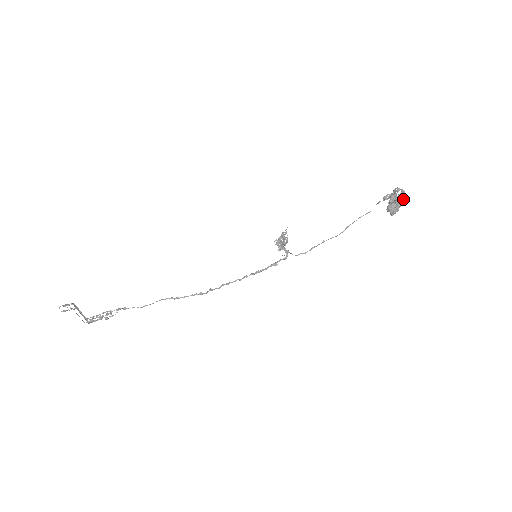
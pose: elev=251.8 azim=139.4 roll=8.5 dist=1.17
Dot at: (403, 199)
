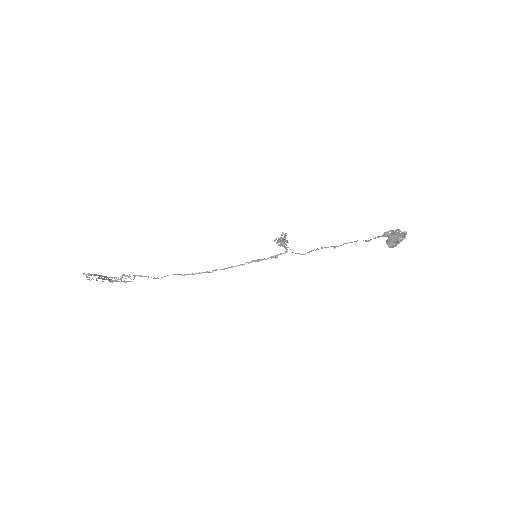
Dot at: (403, 238)
